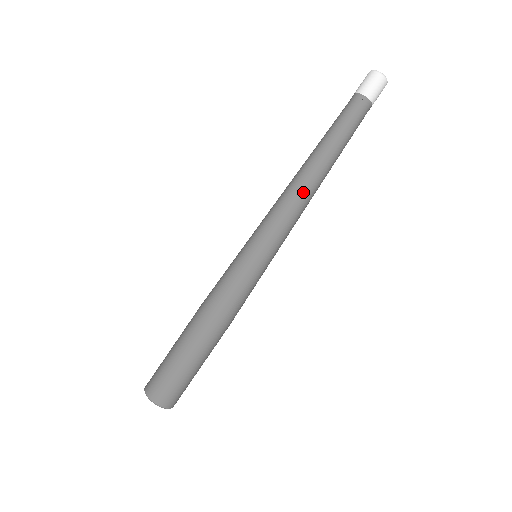
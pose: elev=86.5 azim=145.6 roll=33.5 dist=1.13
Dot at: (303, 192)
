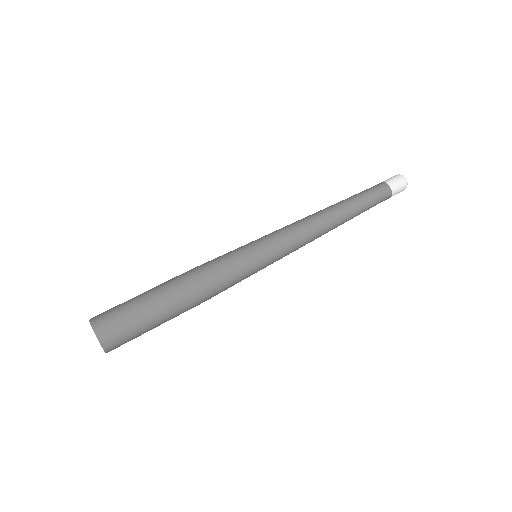
Dot at: (317, 220)
